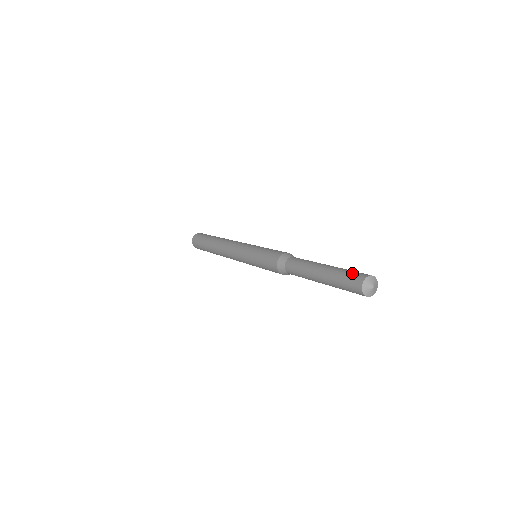
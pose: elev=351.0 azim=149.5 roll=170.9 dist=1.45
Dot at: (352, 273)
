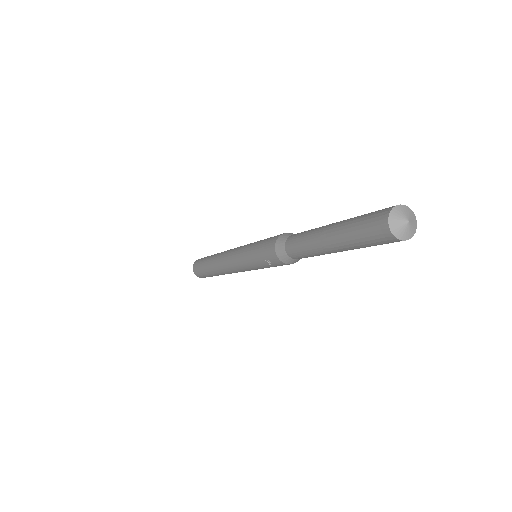
Dot at: occluded
